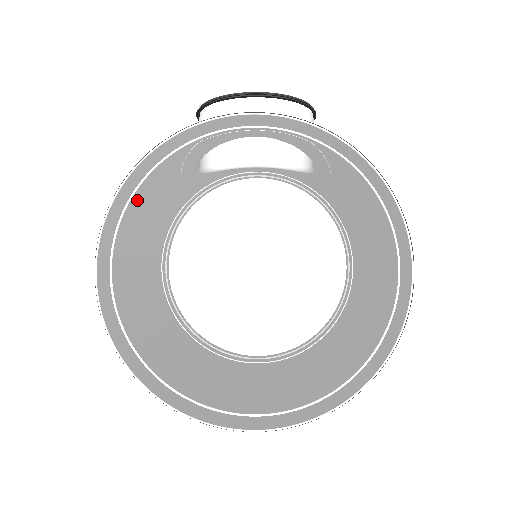
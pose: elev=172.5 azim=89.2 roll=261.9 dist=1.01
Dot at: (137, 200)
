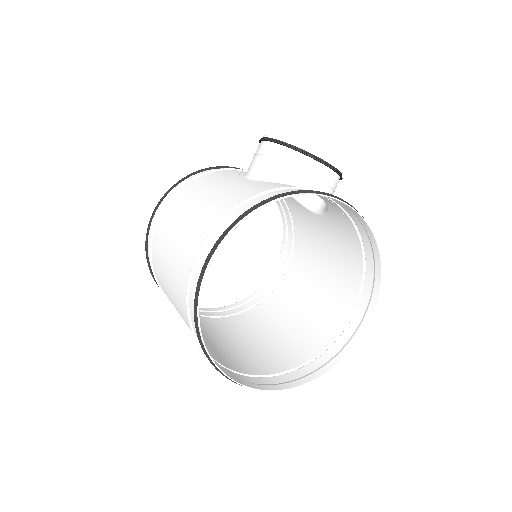
Dot at: (228, 206)
